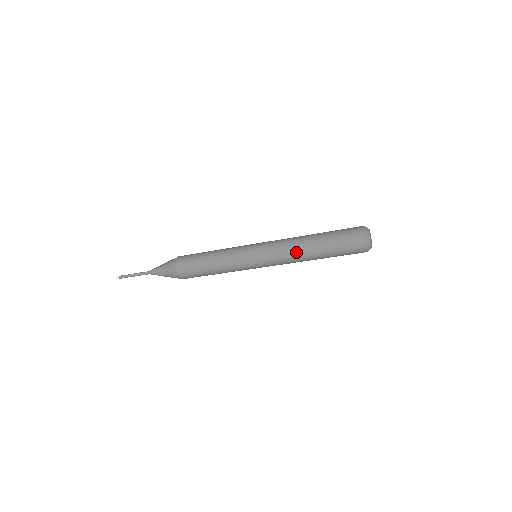
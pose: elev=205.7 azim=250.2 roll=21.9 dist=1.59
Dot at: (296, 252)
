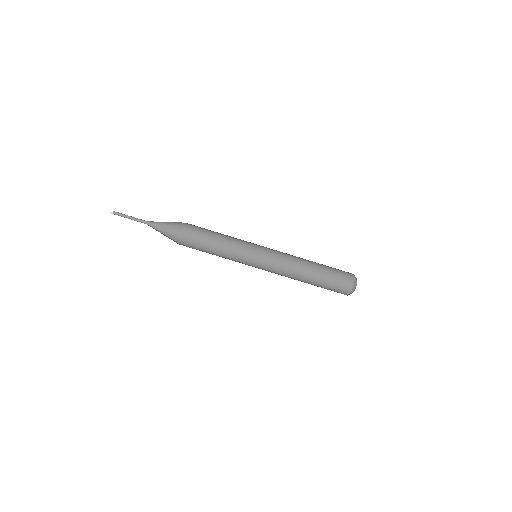
Dot at: (298, 257)
